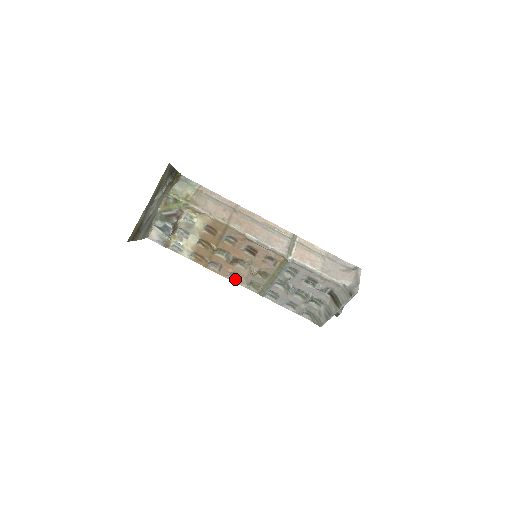
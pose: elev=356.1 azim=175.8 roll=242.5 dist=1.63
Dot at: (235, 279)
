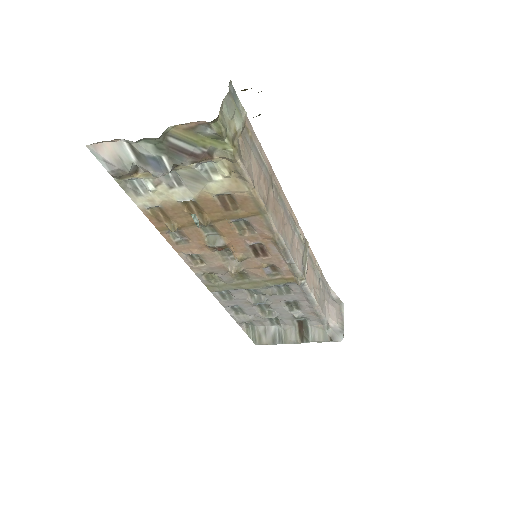
Dot at: (191, 260)
